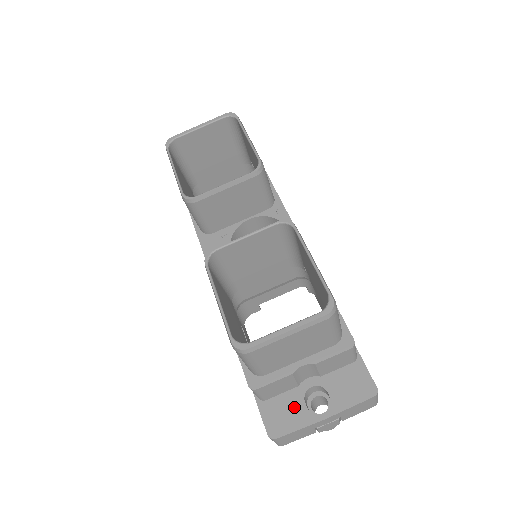
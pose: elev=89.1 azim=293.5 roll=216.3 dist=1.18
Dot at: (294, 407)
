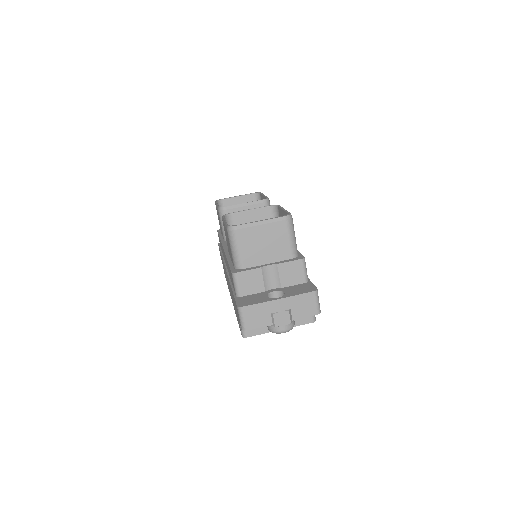
Dot at: (259, 297)
